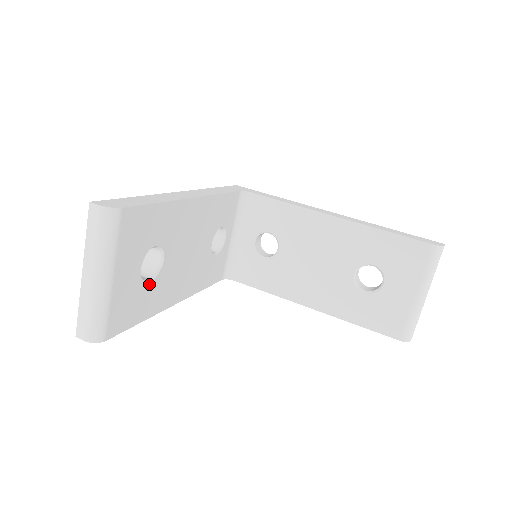
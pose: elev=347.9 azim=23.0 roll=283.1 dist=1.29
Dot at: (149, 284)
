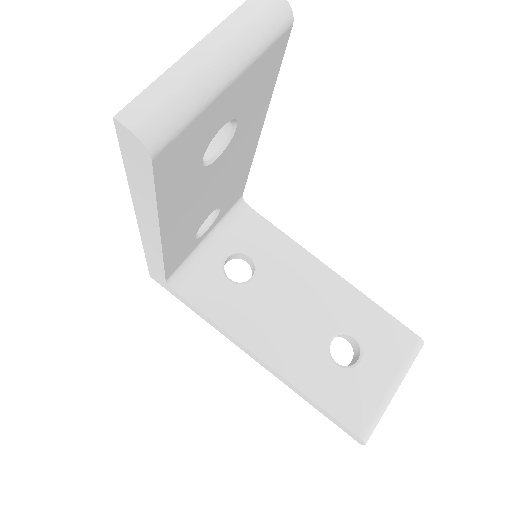
Dot at: (199, 163)
